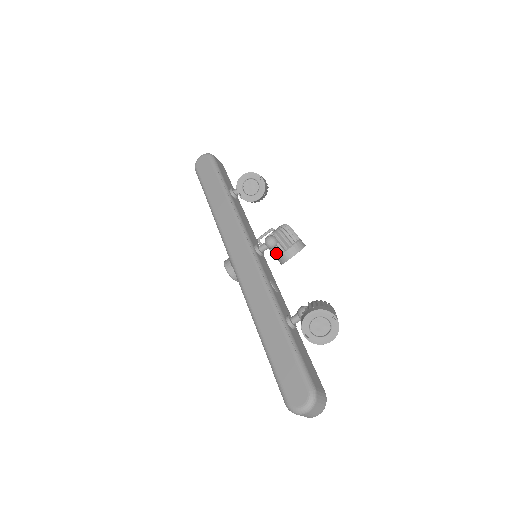
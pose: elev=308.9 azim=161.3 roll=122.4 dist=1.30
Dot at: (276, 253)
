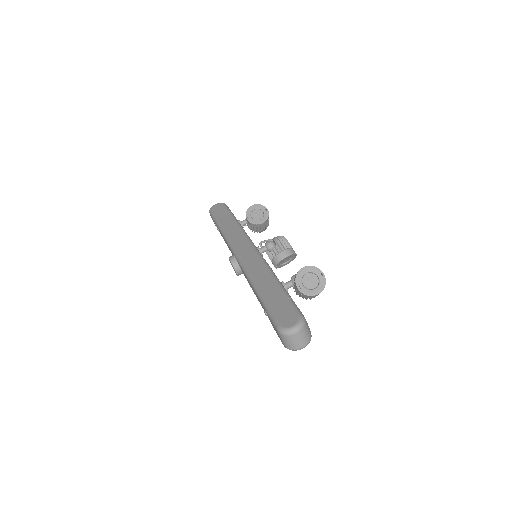
Dot at: (273, 254)
